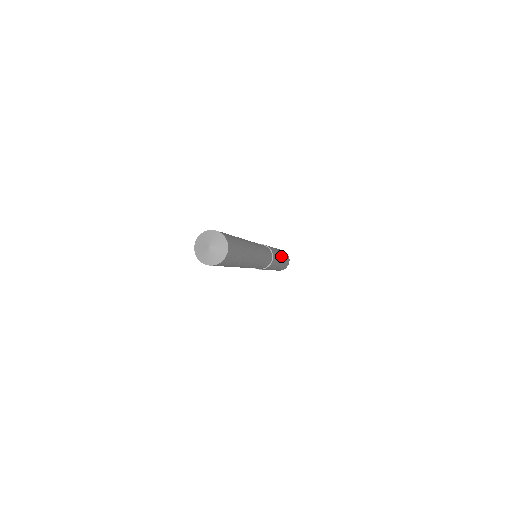
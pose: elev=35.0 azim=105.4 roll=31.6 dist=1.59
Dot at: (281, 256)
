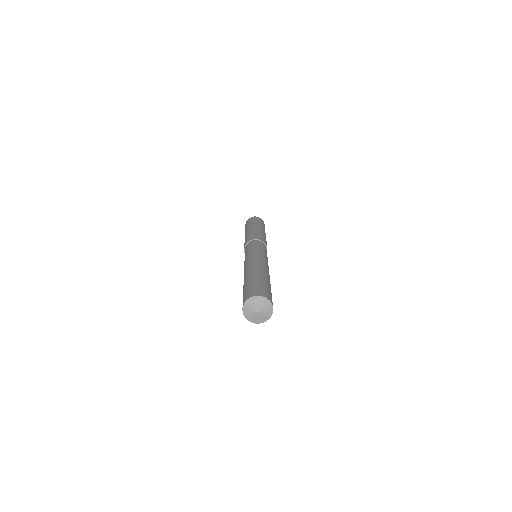
Dot at: occluded
